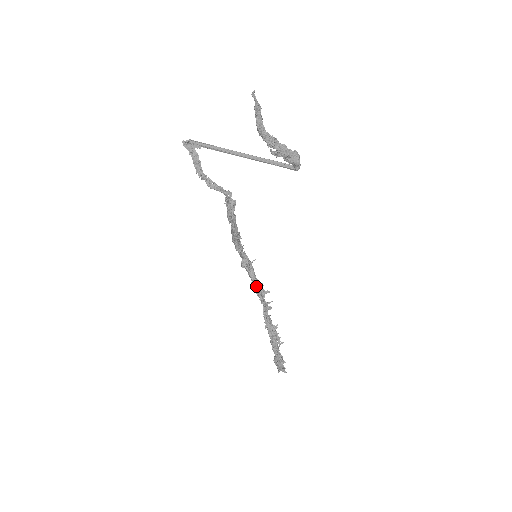
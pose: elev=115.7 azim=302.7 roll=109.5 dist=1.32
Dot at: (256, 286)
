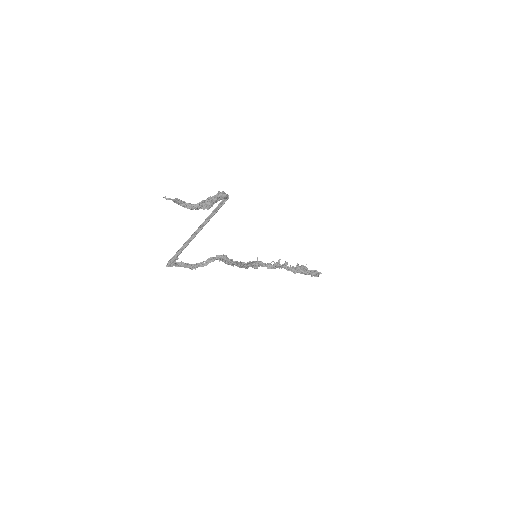
Dot at: occluded
